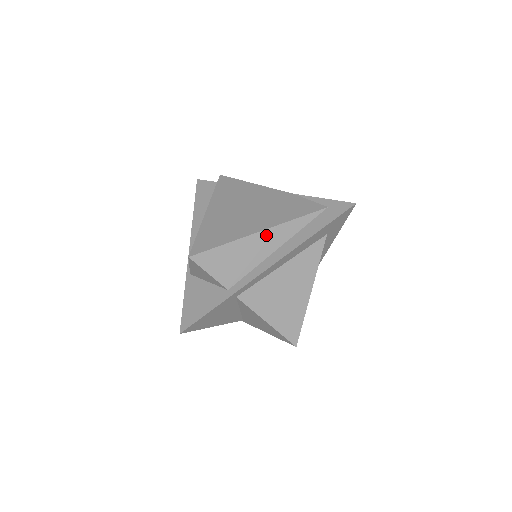
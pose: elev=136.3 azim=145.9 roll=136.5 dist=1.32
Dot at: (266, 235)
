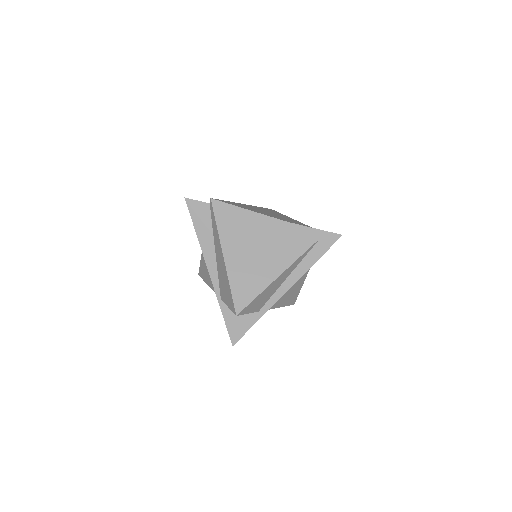
Dot at: (282, 275)
